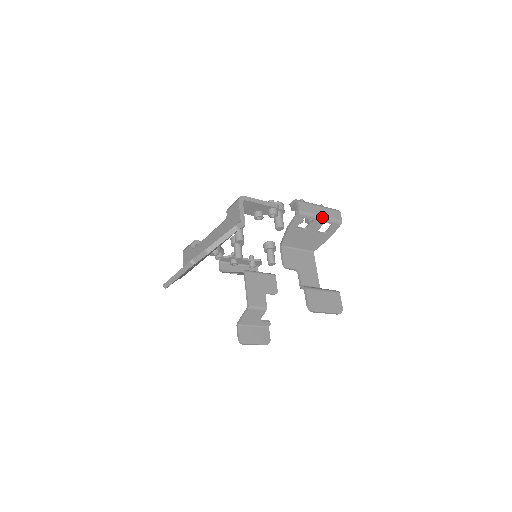
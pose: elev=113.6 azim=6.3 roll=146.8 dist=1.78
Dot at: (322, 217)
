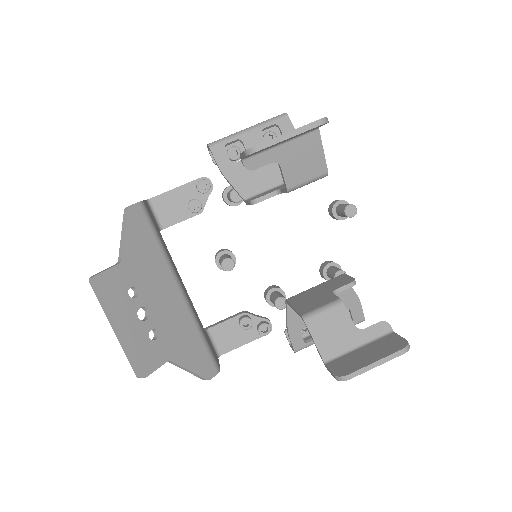
Dot at: (249, 129)
